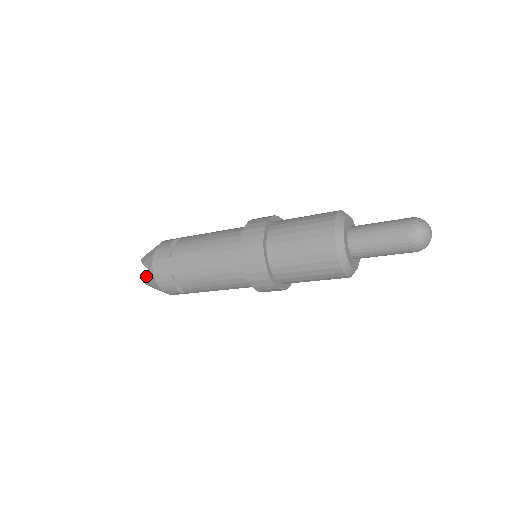
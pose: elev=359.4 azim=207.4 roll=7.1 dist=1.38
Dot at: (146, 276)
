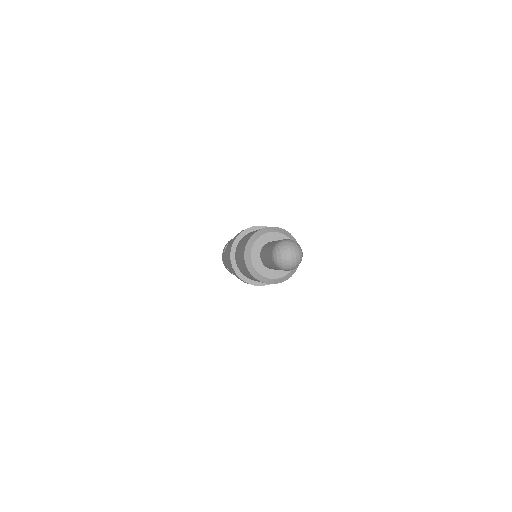
Dot at: occluded
